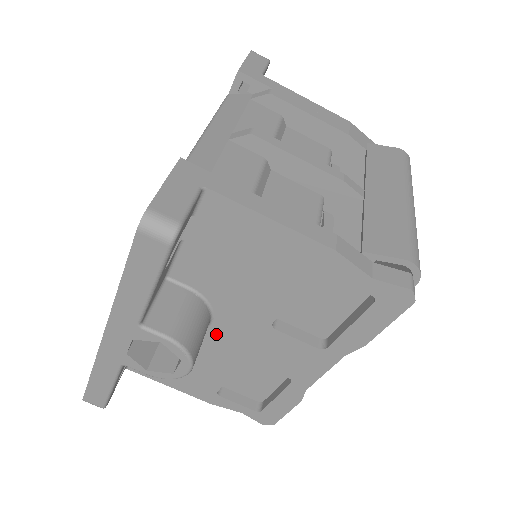
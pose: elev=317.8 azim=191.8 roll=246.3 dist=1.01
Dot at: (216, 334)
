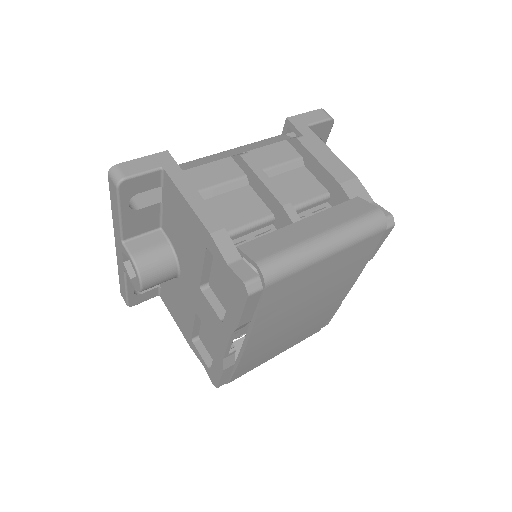
Dot at: (183, 284)
